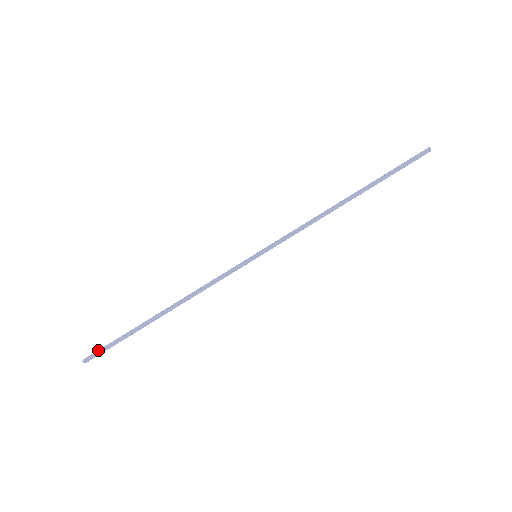
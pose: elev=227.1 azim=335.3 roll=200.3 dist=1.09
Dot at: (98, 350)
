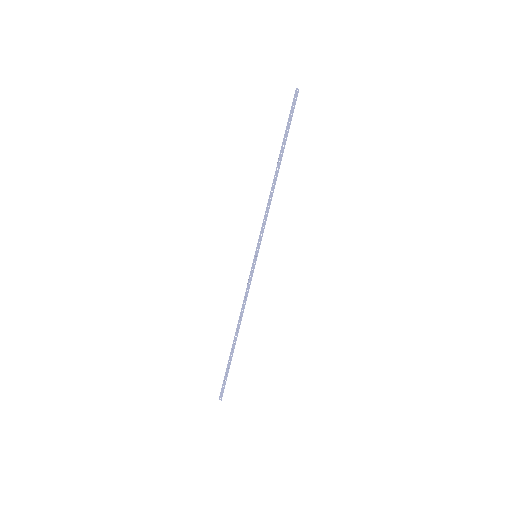
Dot at: (222, 387)
